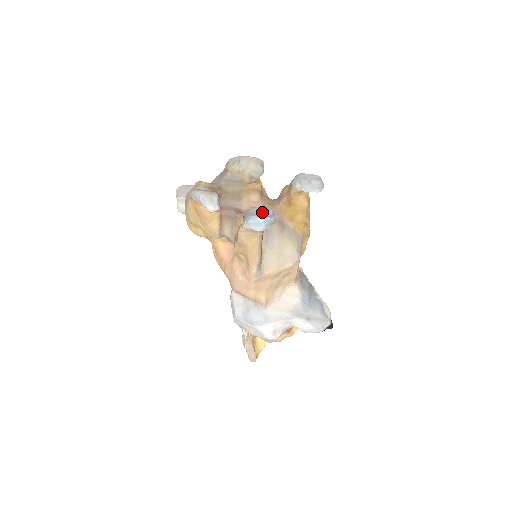
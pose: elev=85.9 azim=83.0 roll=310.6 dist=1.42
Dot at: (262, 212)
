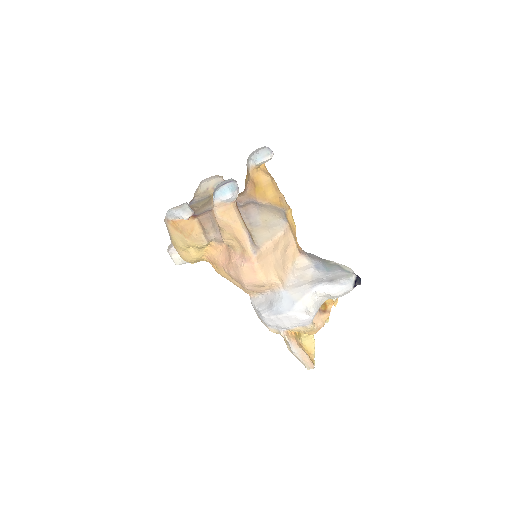
Dot at: (224, 183)
